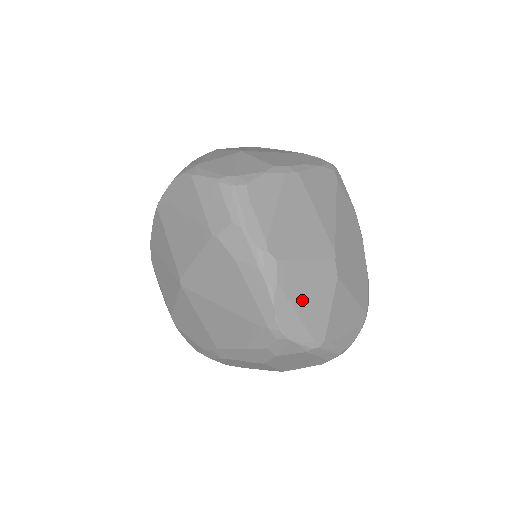
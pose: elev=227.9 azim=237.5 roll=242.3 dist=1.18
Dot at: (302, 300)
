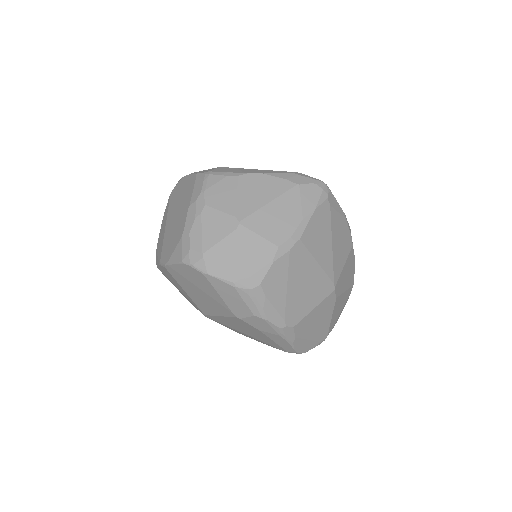
Dot at: (312, 331)
